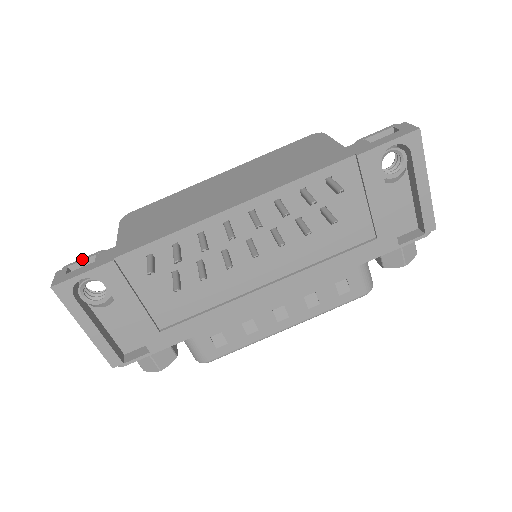
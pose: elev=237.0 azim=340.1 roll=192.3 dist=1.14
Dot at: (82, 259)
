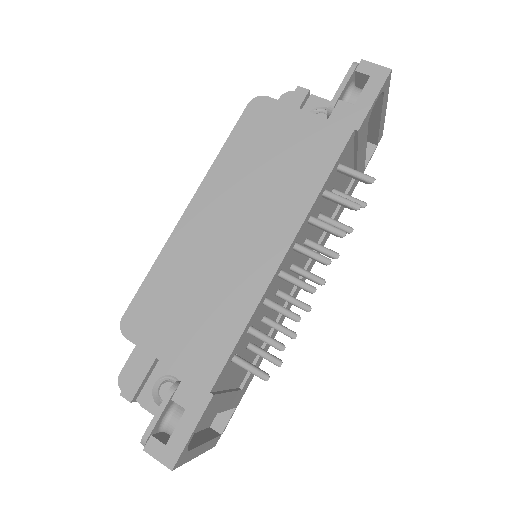
Dot at: (157, 415)
